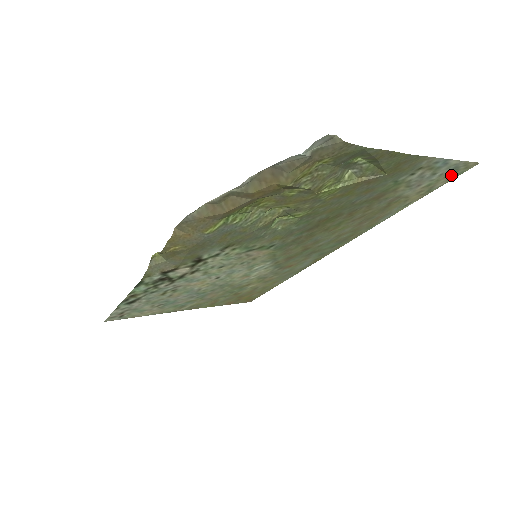
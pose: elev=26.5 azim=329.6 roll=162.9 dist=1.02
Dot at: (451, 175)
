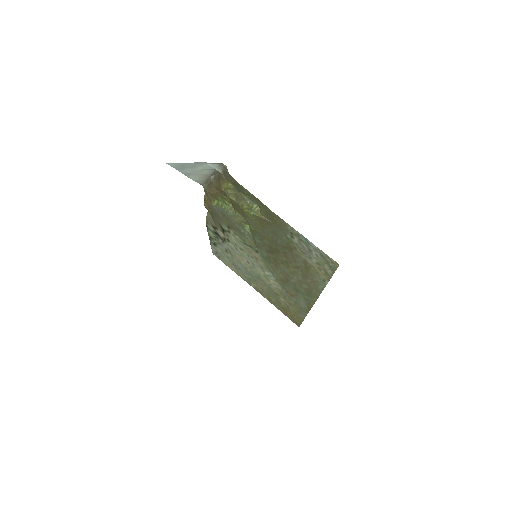
Dot at: (328, 264)
